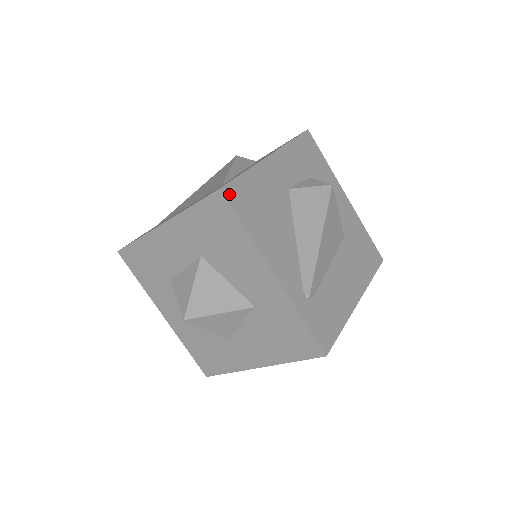
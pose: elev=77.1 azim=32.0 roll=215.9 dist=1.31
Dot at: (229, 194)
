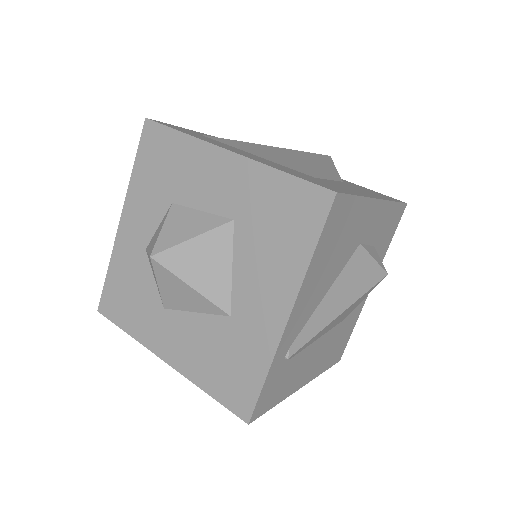
Dot at: (336, 205)
